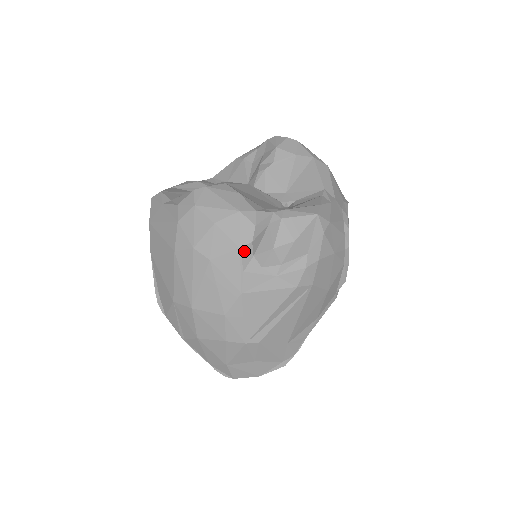
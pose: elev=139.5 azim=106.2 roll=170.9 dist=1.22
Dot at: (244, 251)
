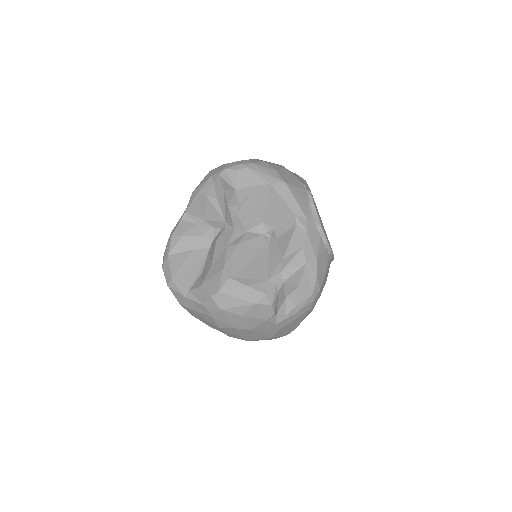
Dot at: (271, 318)
